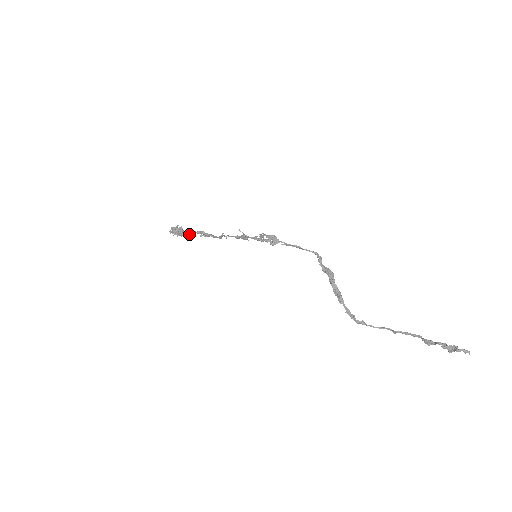
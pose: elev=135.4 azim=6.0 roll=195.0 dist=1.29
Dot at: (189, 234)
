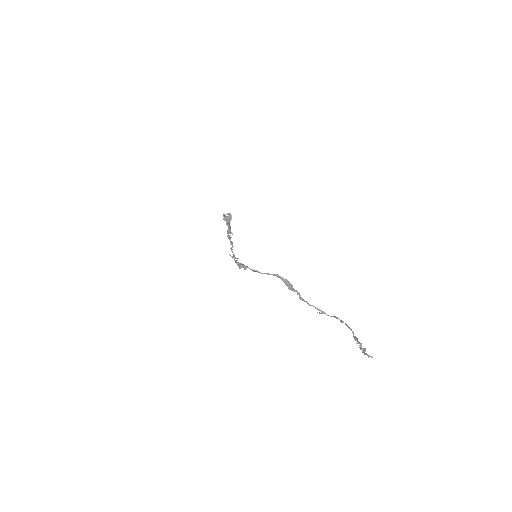
Dot at: occluded
